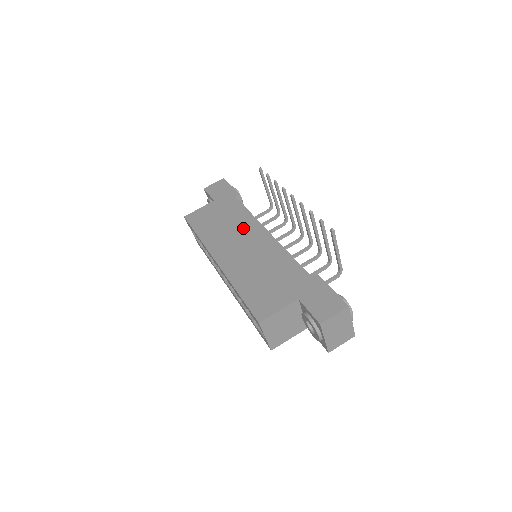
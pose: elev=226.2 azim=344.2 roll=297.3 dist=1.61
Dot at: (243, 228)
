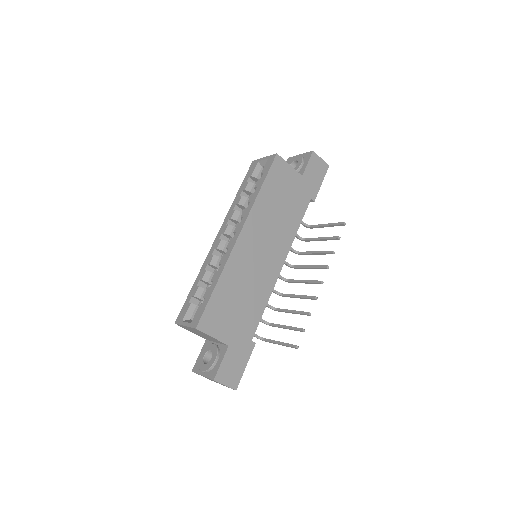
Dot at: (280, 236)
